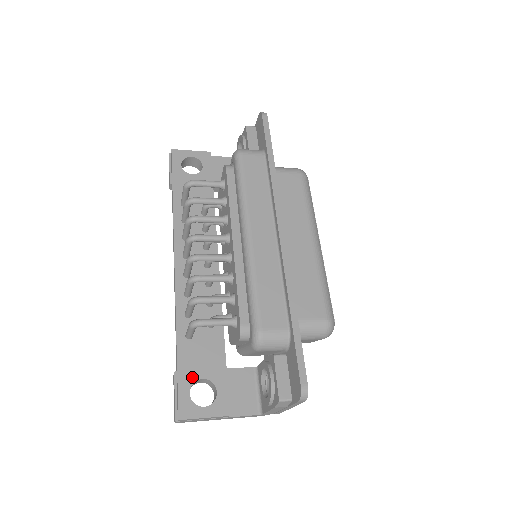
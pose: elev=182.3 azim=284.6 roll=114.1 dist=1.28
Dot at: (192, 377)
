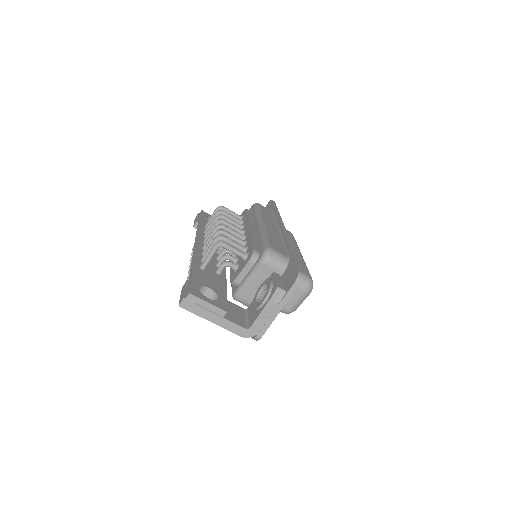
Dot at: (202, 283)
